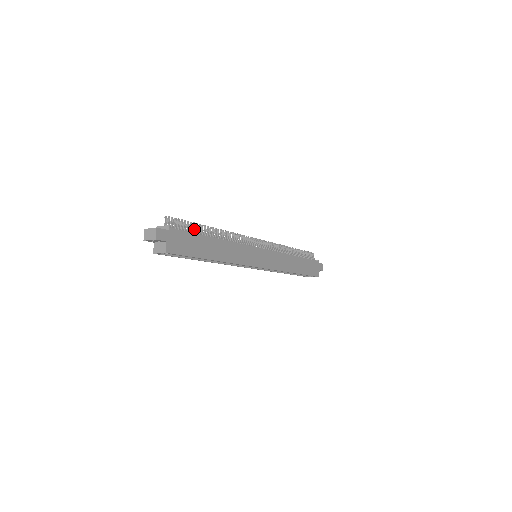
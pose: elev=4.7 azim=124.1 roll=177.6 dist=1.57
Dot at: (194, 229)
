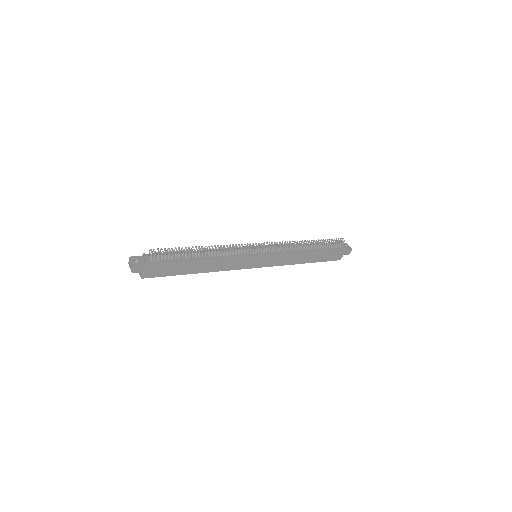
Dot at: (180, 254)
